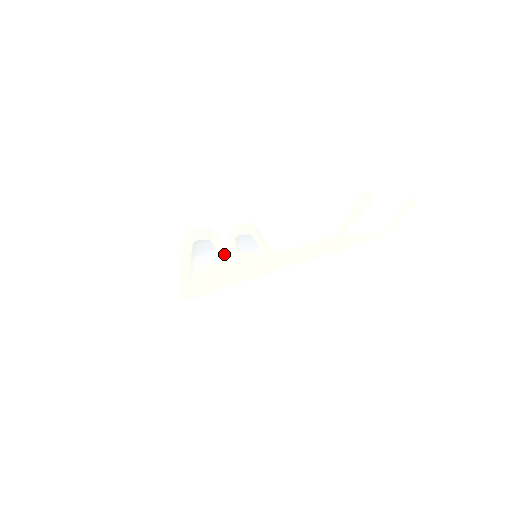
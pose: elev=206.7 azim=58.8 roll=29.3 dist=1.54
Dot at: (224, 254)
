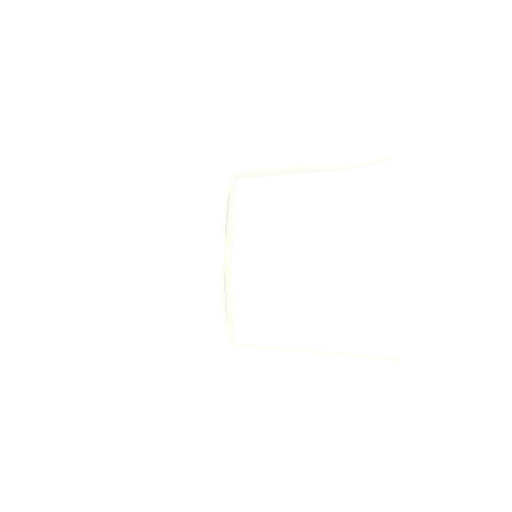
Dot at: occluded
